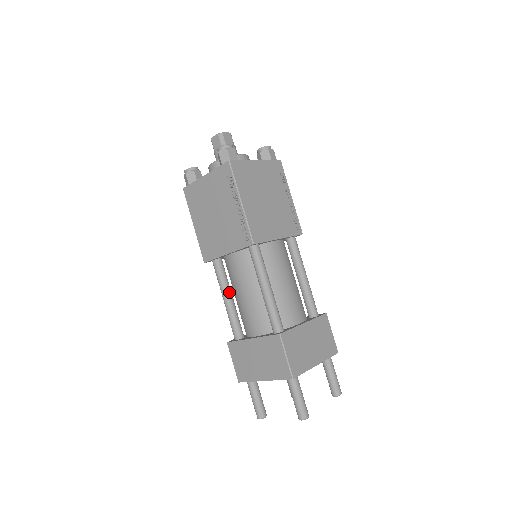
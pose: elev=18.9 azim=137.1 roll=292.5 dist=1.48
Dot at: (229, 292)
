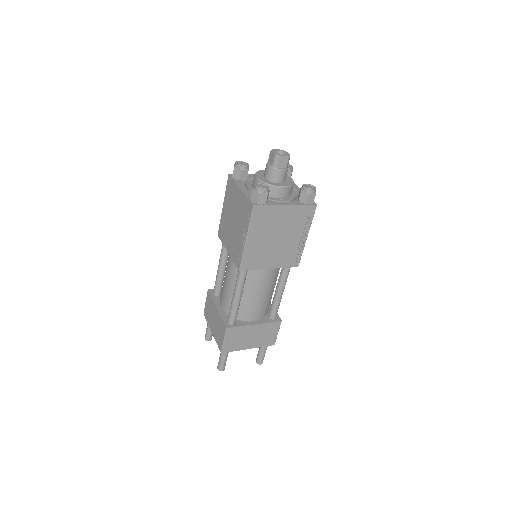
Dot at: (224, 265)
